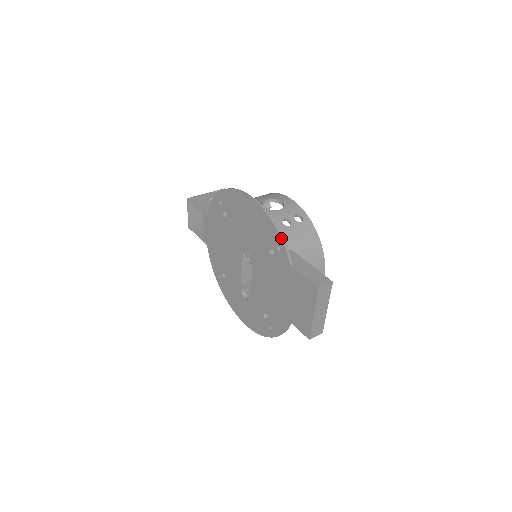
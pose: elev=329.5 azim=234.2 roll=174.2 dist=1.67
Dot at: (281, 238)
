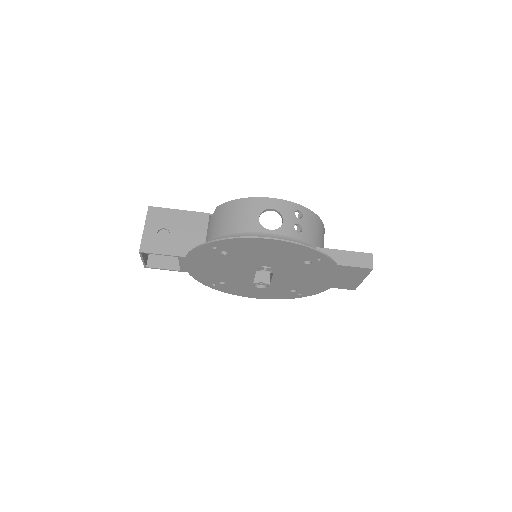
Dot at: (324, 254)
